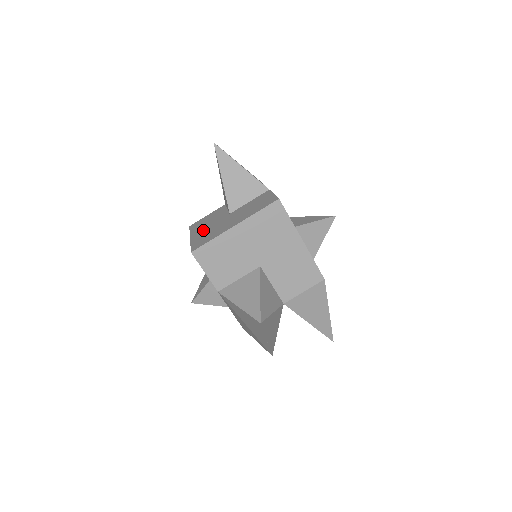
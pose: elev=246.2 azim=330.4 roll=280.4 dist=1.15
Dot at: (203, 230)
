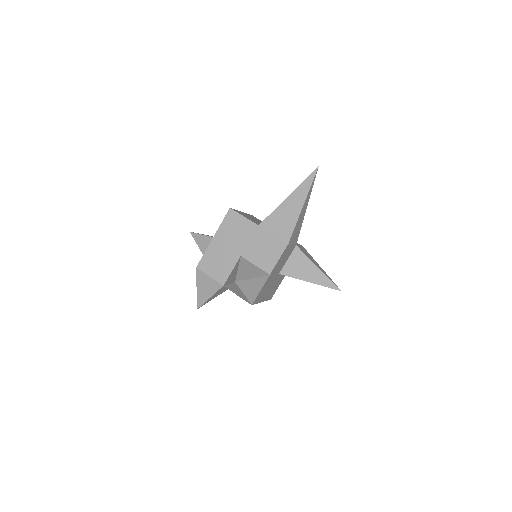
Dot at: occluded
